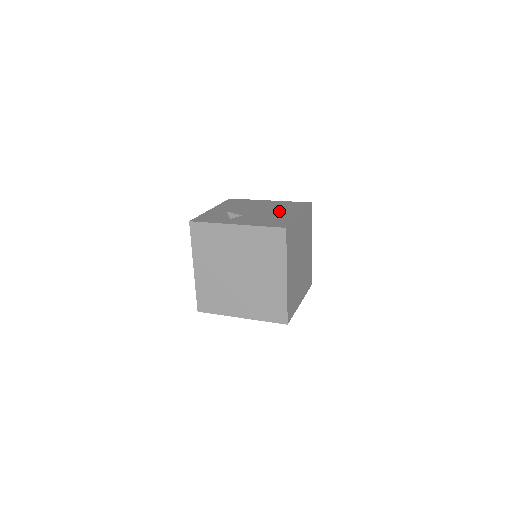
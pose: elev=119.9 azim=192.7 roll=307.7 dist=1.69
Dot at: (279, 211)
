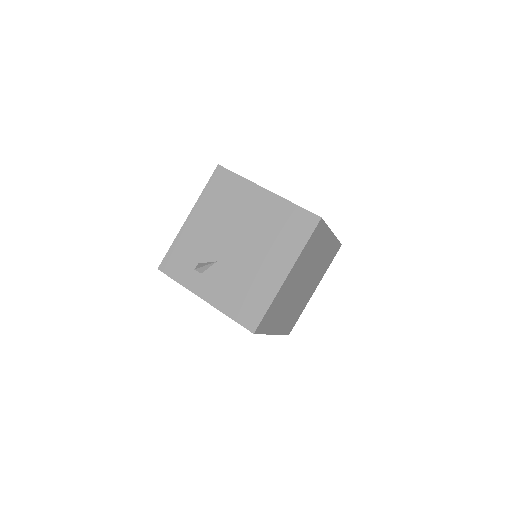
Dot at: (264, 255)
